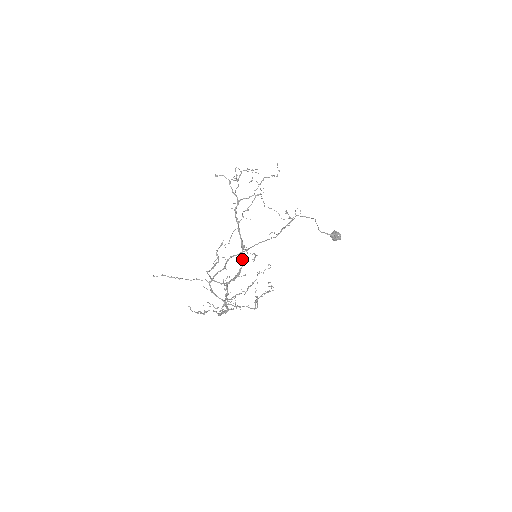
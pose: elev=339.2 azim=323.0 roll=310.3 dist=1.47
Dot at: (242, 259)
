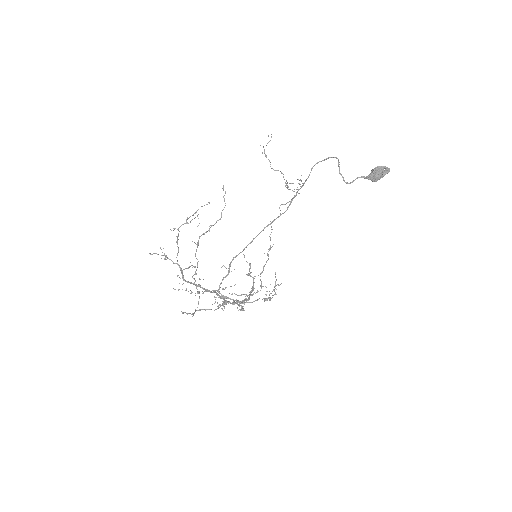
Dot at: (220, 297)
